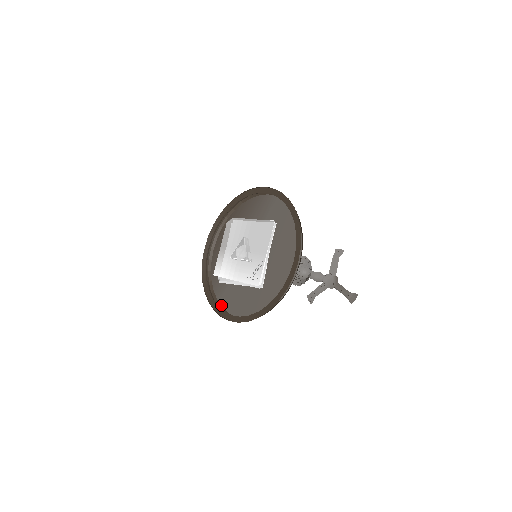
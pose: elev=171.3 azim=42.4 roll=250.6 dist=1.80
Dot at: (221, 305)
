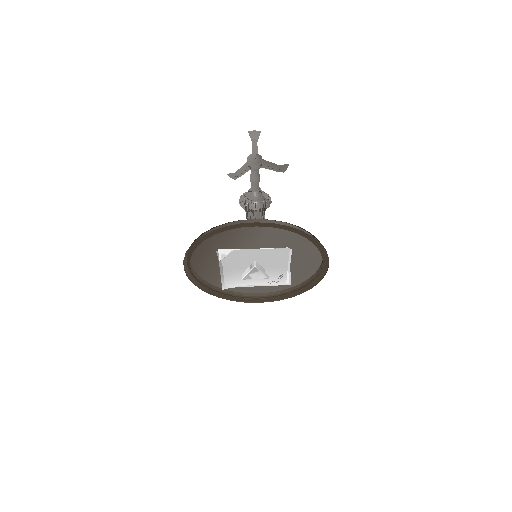
Dot at: (231, 291)
